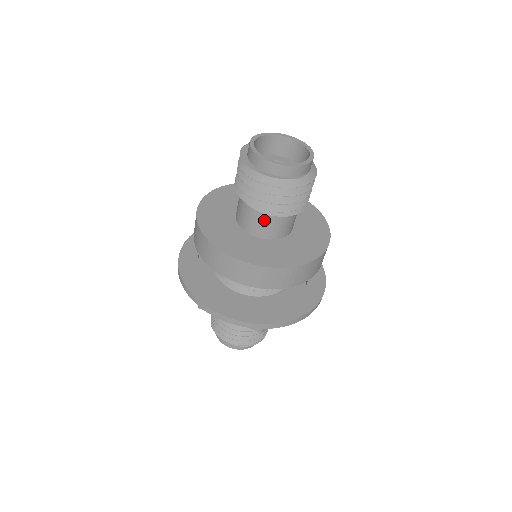
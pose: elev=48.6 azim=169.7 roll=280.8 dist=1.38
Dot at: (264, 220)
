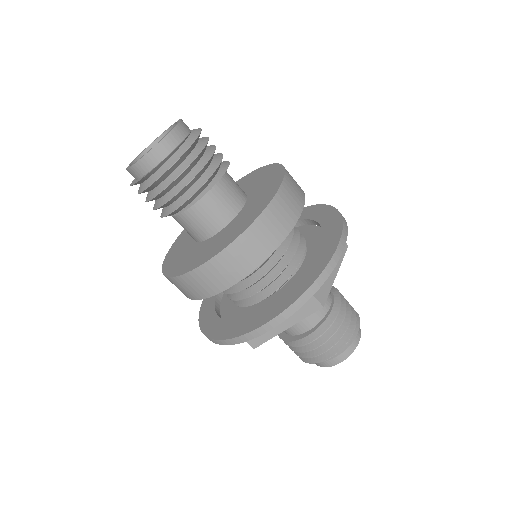
Dot at: (204, 210)
